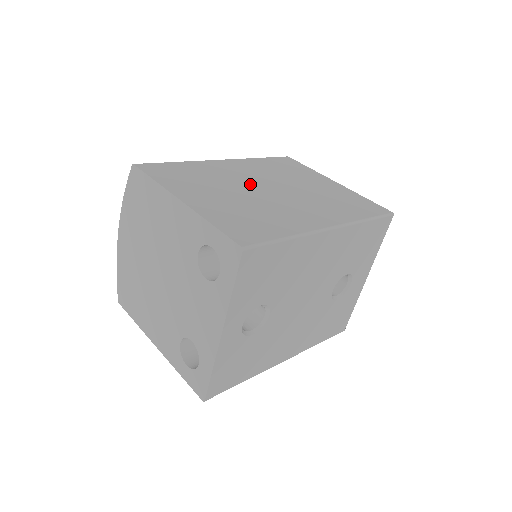
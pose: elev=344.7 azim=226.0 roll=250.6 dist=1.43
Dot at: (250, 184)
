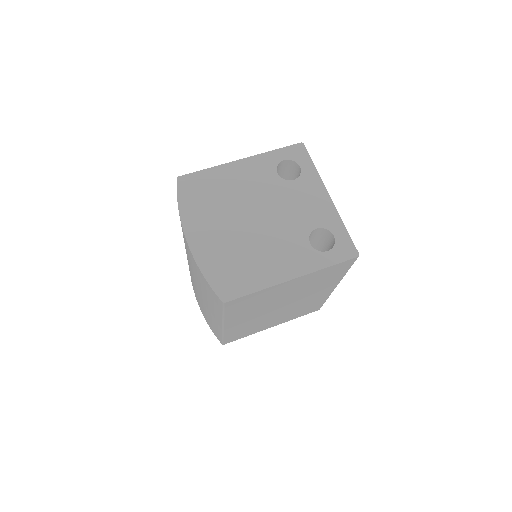
Dot at: occluded
